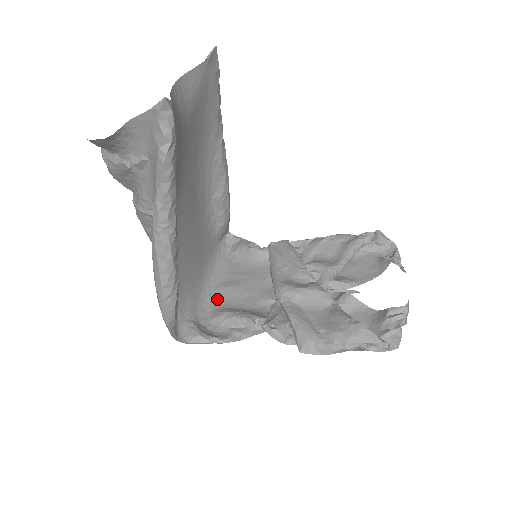
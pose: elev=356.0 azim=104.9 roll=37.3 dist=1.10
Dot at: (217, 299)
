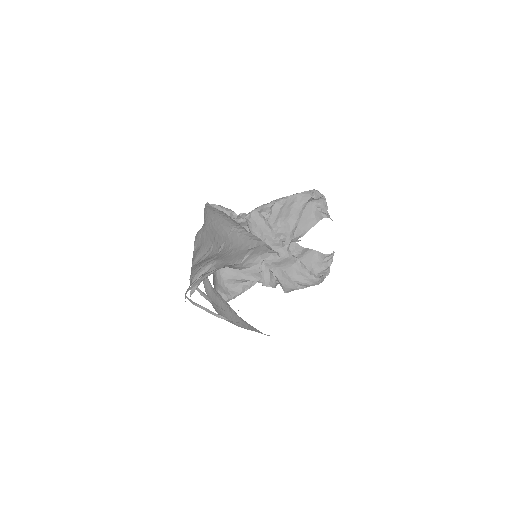
Dot at: occluded
